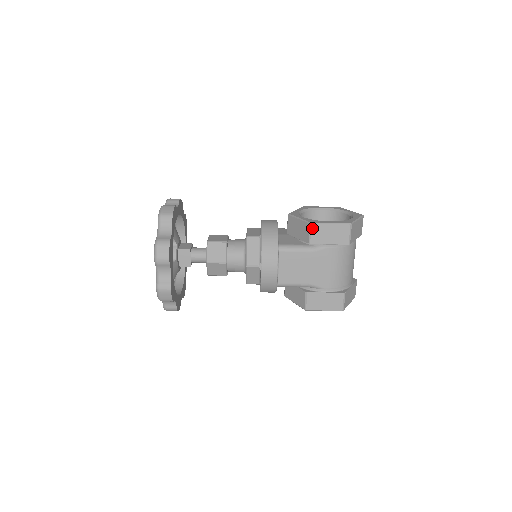
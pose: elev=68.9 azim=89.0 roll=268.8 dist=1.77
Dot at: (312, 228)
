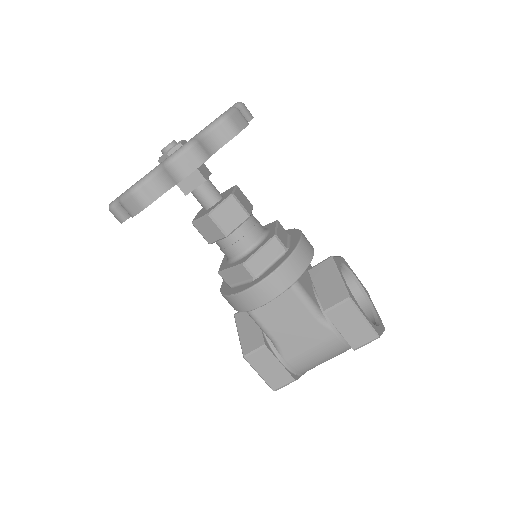
Dot at: (345, 303)
